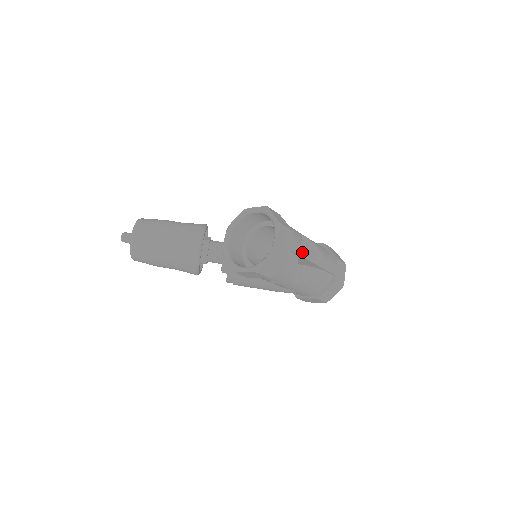
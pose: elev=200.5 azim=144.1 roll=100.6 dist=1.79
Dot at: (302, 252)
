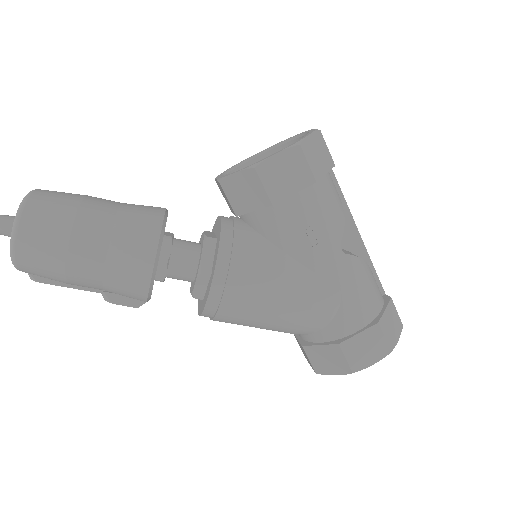
Dot at: (340, 194)
